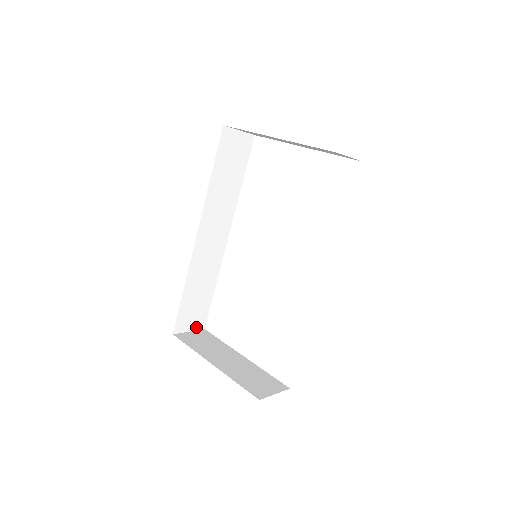
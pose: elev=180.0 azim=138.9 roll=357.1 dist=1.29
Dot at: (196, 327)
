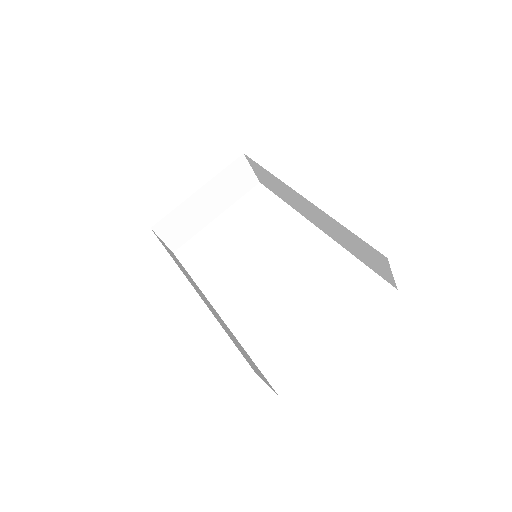
Dot at: (268, 385)
